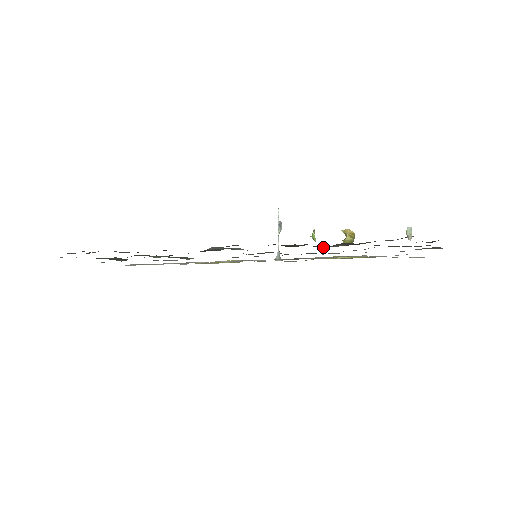
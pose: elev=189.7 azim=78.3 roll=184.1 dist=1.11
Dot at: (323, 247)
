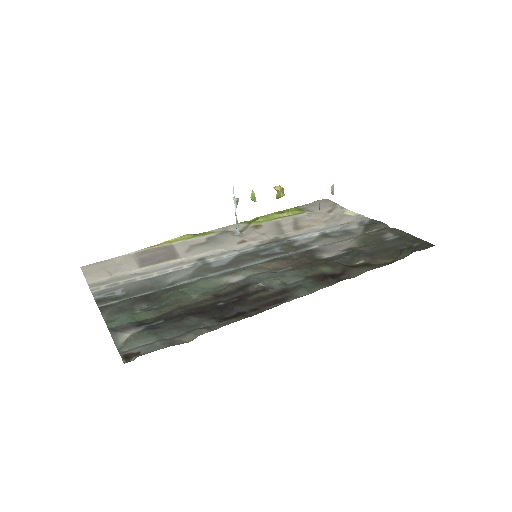
Dot at: (350, 264)
